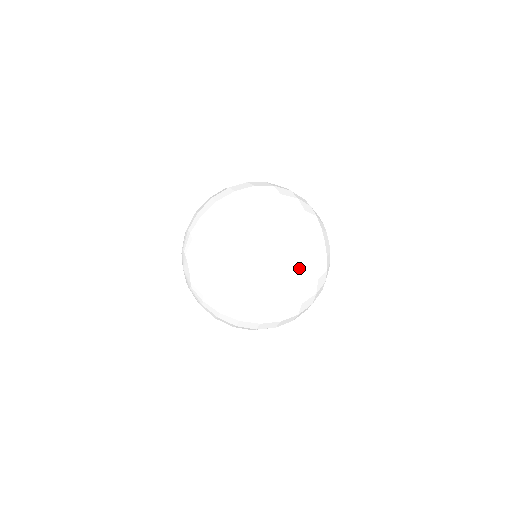
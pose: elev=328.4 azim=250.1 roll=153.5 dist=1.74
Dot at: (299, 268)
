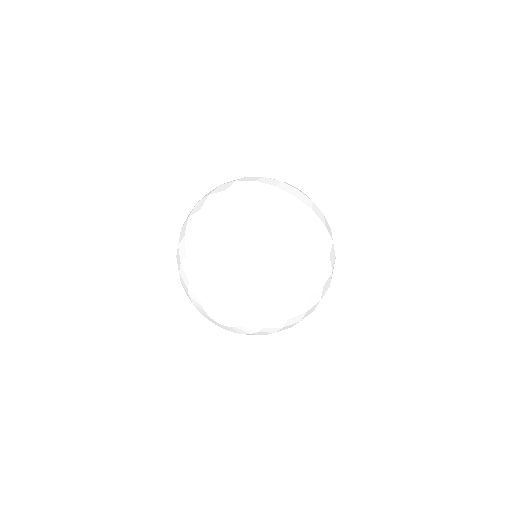
Dot at: occluded
